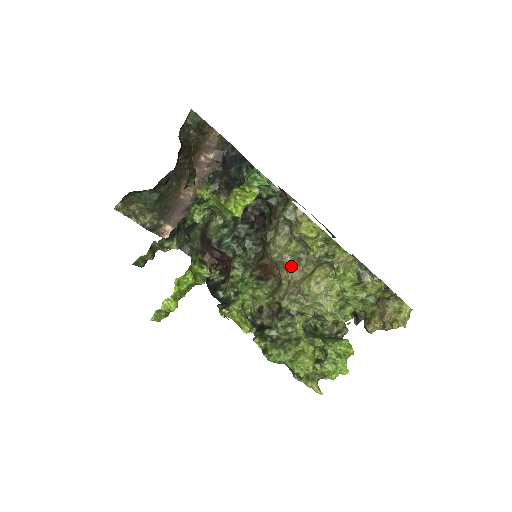
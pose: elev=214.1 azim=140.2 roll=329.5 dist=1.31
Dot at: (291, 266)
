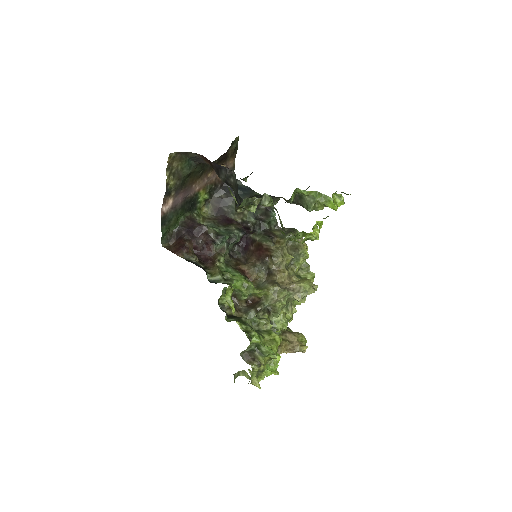
Dot at: (288, 271)
